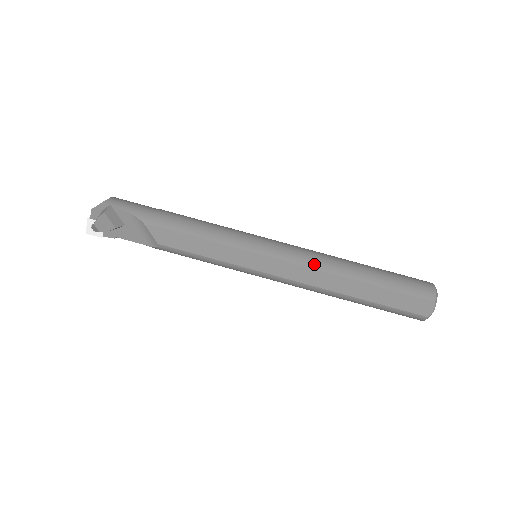
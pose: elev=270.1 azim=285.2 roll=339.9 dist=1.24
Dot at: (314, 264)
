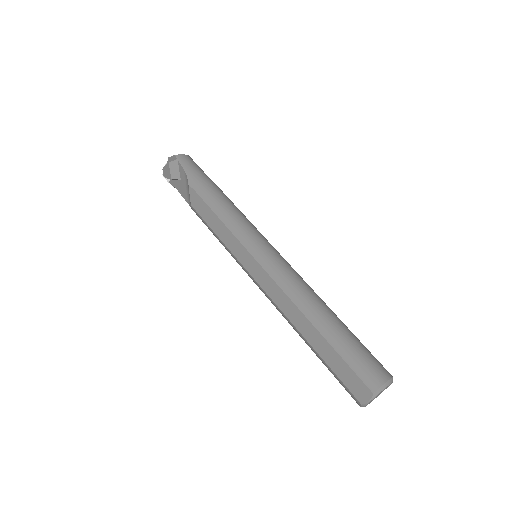
Dot at: (287, 288)
